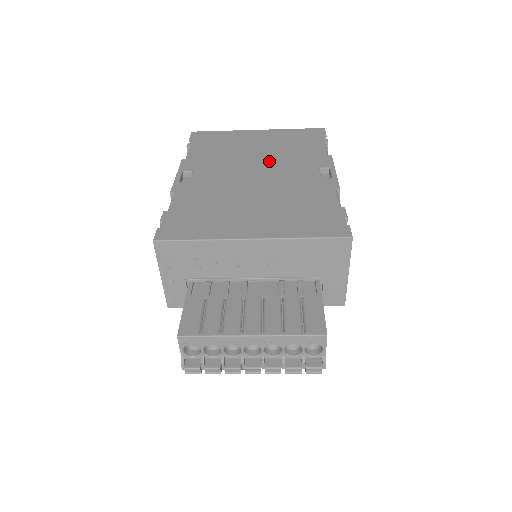
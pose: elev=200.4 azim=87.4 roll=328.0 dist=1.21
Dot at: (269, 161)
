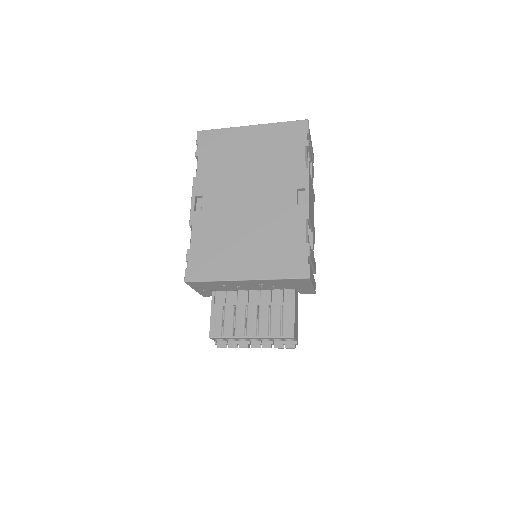
Dot at: (259, 179)
